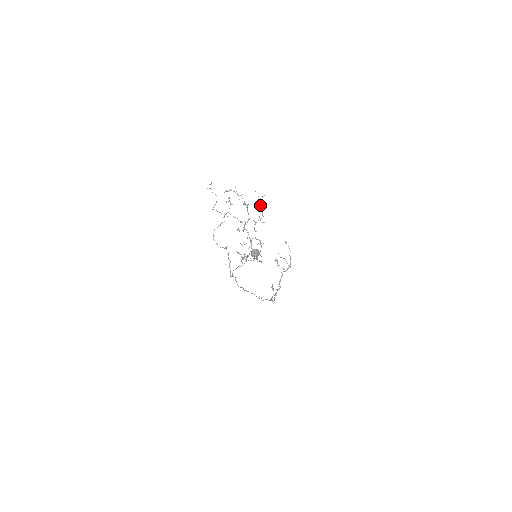
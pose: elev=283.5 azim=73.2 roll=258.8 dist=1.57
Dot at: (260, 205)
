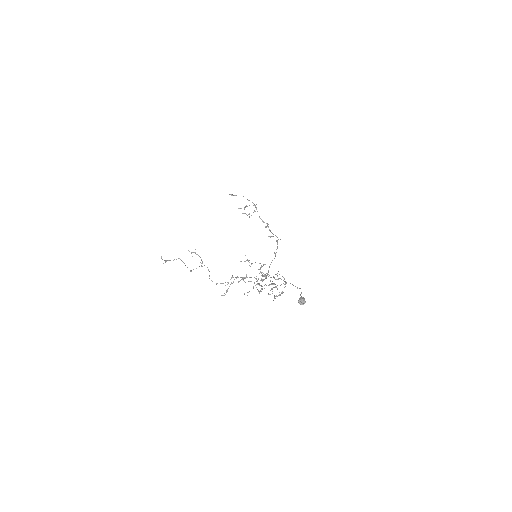
Dot at: (251, 264)
